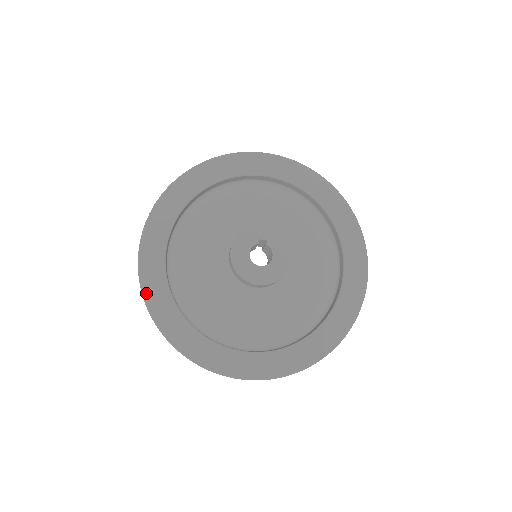
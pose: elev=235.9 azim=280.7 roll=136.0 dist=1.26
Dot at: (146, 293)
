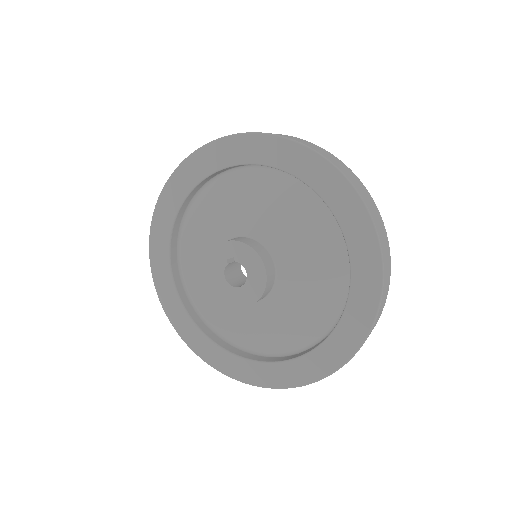
Dot at: (183, 337)
